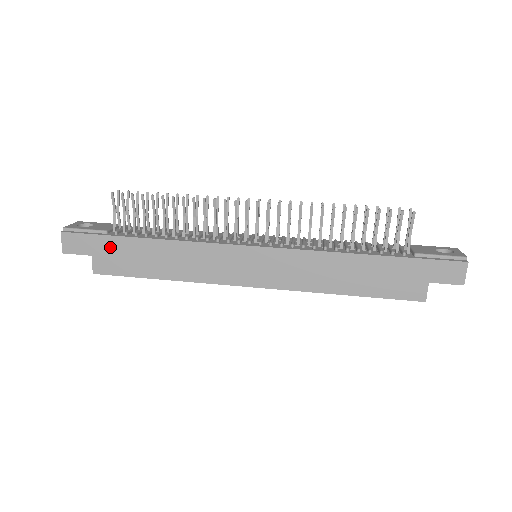
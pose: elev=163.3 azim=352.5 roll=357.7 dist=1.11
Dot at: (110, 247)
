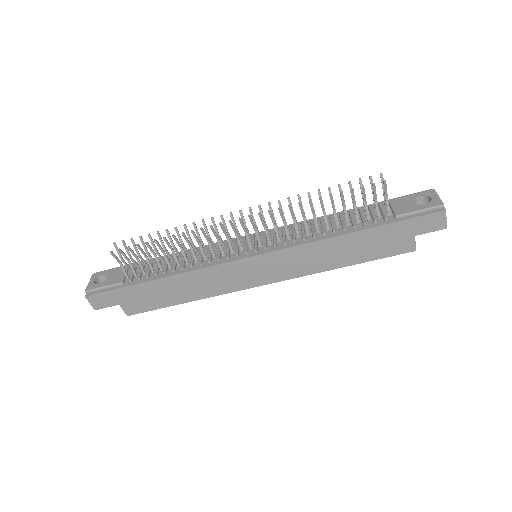
Dot at: (131, 294)
